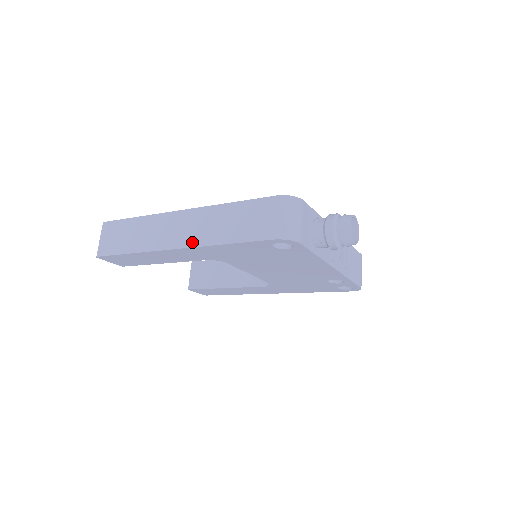
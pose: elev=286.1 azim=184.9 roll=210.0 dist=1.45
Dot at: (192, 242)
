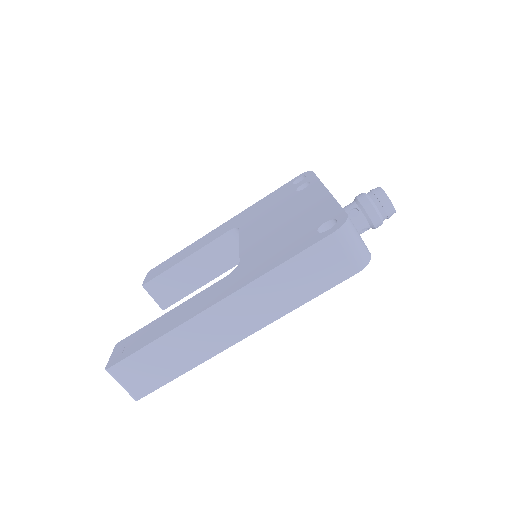
Dot at: (260, 323)
